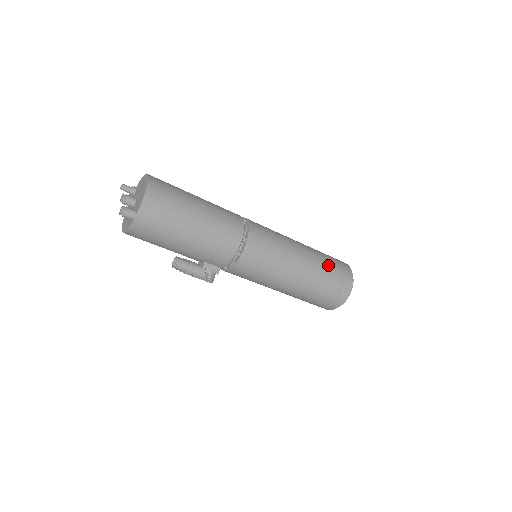
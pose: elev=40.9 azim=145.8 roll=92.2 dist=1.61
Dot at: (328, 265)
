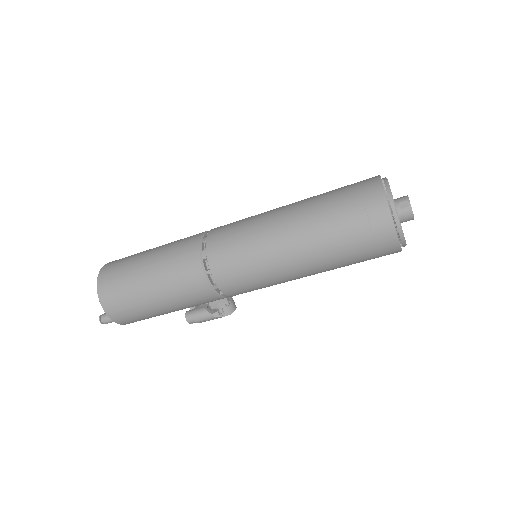
Dot at: (335, 219)
